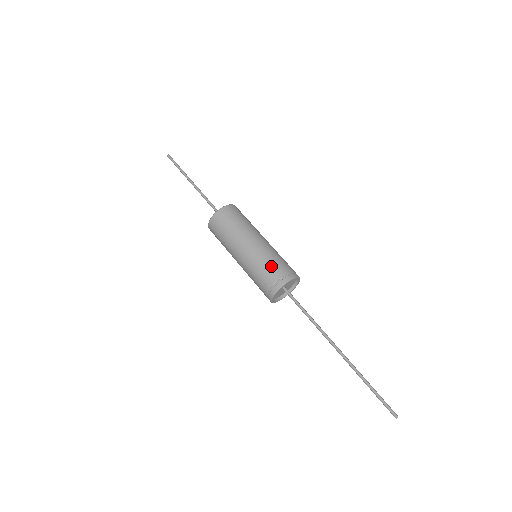
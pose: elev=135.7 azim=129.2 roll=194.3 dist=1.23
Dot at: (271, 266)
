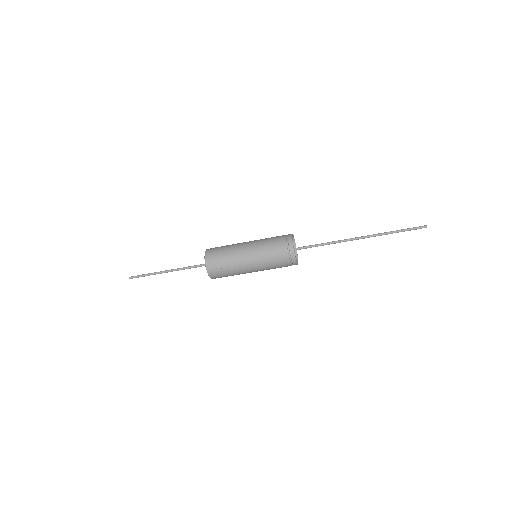
Dot at: (273, 239)
